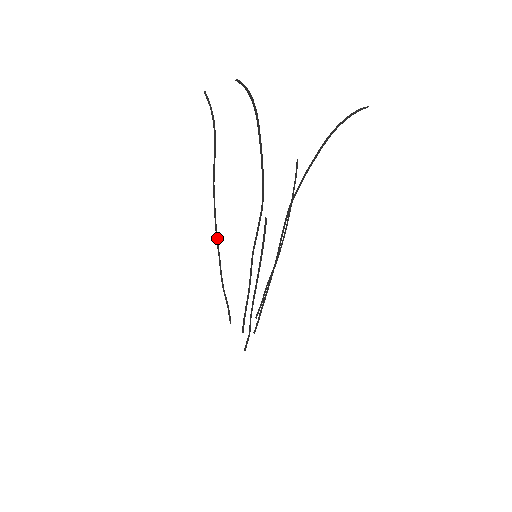
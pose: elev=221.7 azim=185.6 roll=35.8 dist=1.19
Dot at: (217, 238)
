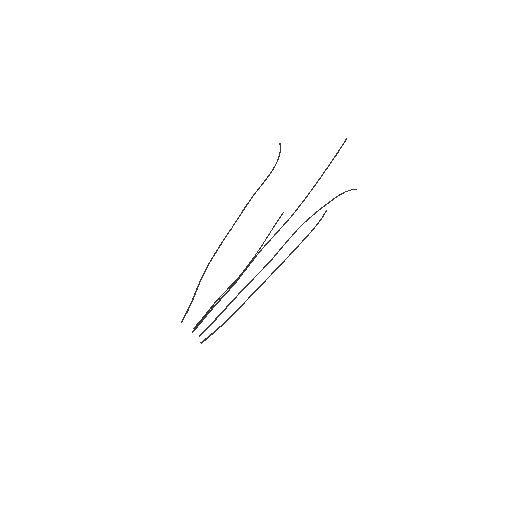
Dot at: (226, 236)
